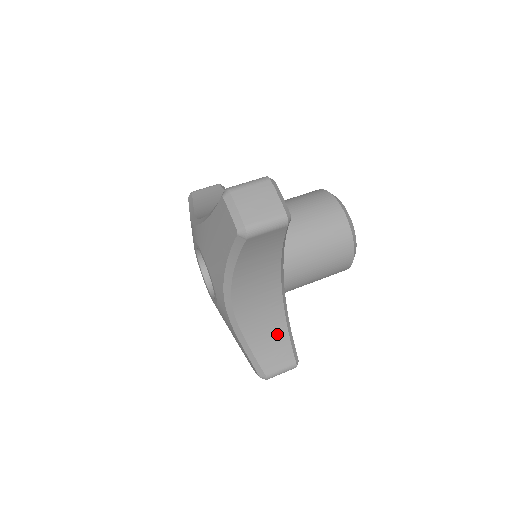
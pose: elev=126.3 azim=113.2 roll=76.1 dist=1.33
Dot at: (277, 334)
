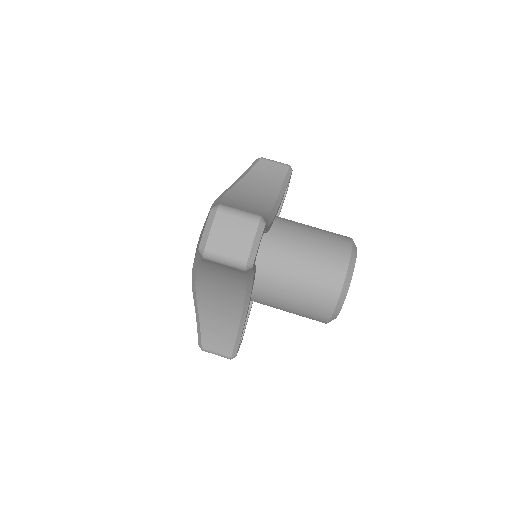
Dot at: (227, 327)
